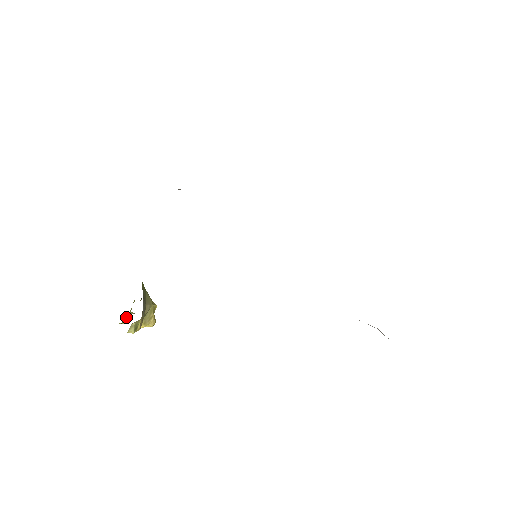
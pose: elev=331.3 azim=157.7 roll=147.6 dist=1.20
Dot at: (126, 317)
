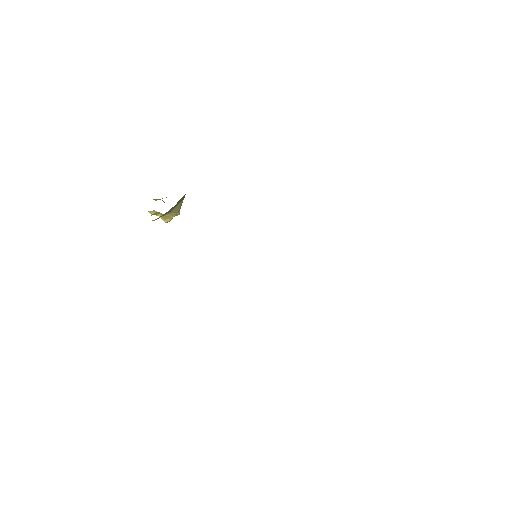
Dot at: (159, 199)
